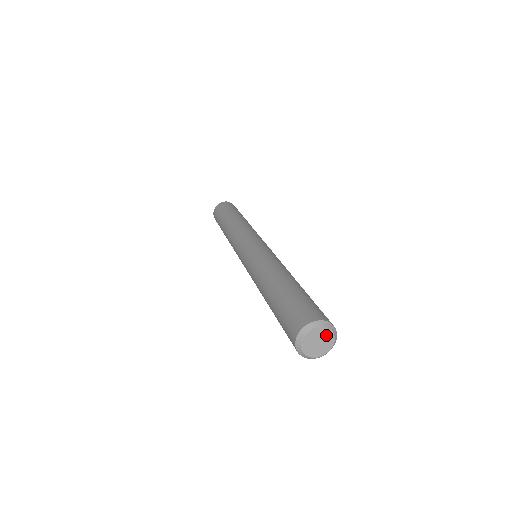
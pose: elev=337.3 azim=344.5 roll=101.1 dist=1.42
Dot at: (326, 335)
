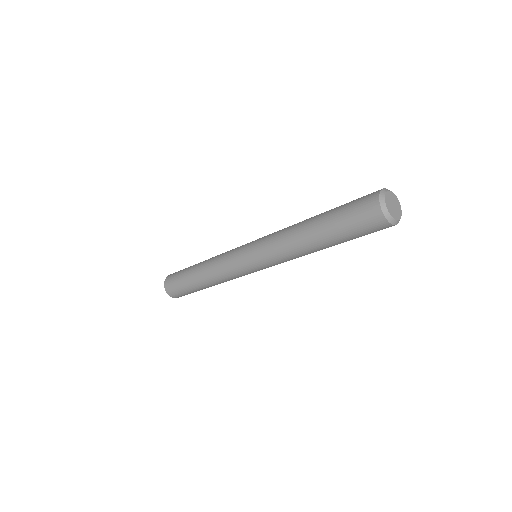
Dot at: (396, 202)
